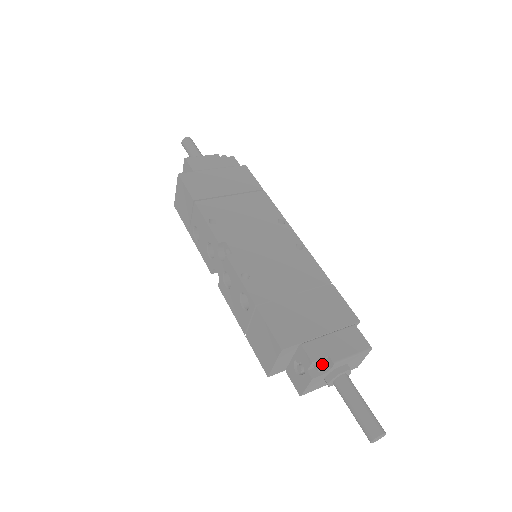
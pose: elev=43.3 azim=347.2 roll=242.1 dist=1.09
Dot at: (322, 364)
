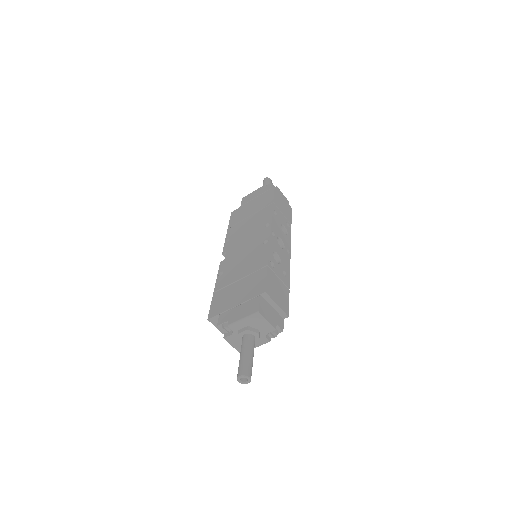
Dot at: (222, 327)
